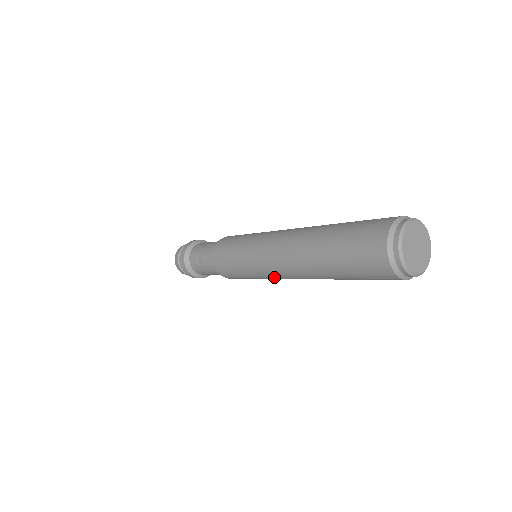
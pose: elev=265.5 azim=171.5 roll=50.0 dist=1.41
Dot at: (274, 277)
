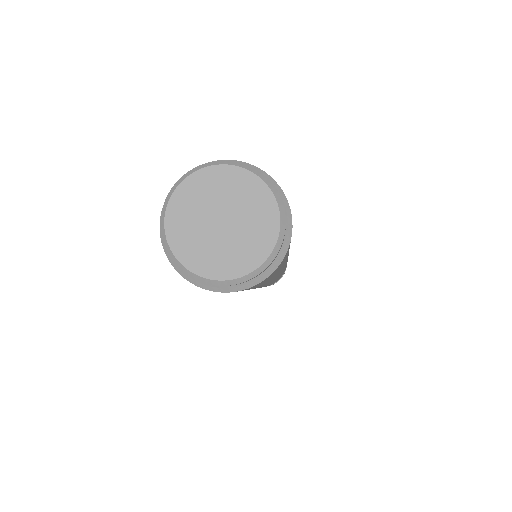
Dot at: occluded
